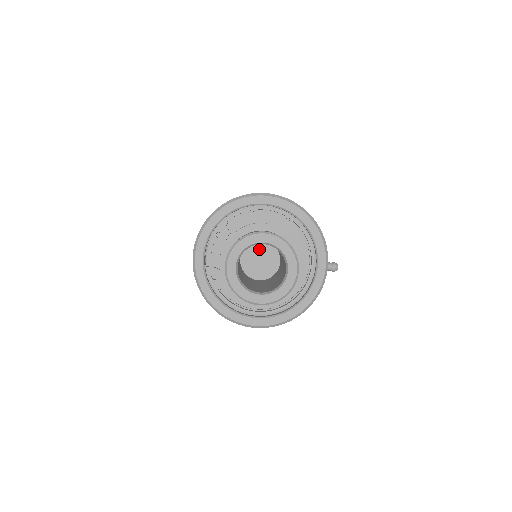
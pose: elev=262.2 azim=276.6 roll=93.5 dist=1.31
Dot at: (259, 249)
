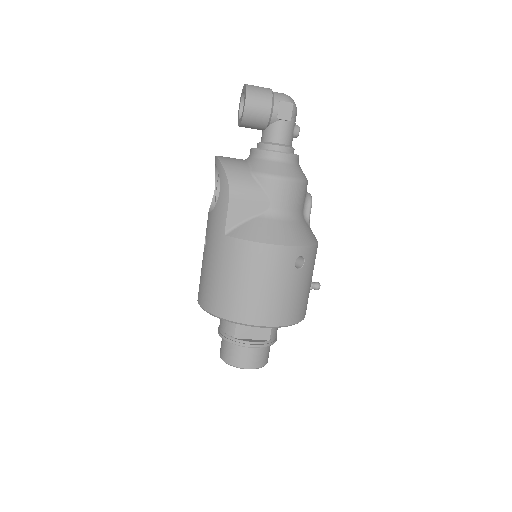
Dot at: occluded
